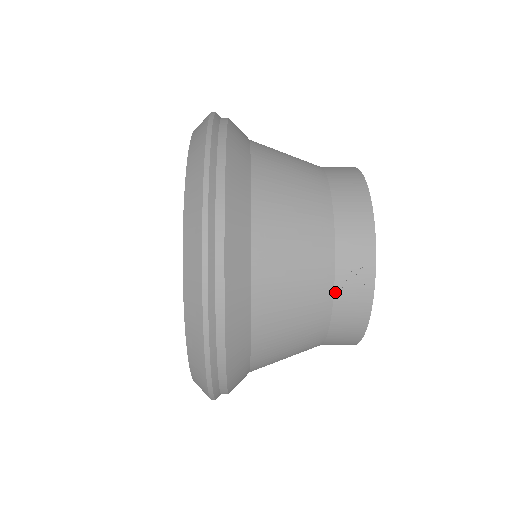
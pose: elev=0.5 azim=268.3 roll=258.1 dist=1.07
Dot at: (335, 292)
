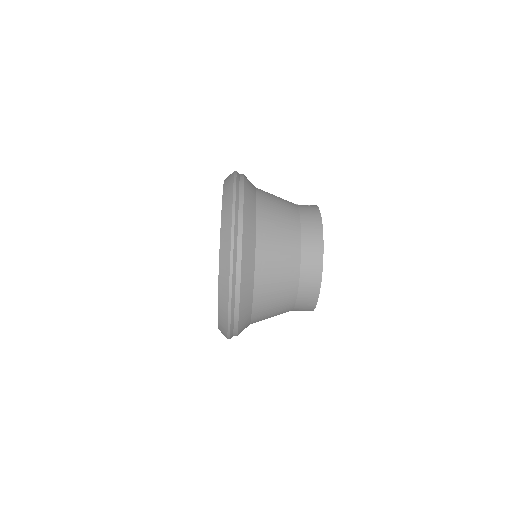
Dot at: (298, 206)
